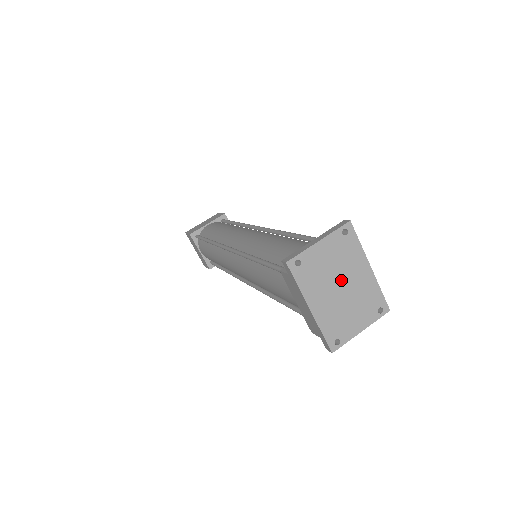
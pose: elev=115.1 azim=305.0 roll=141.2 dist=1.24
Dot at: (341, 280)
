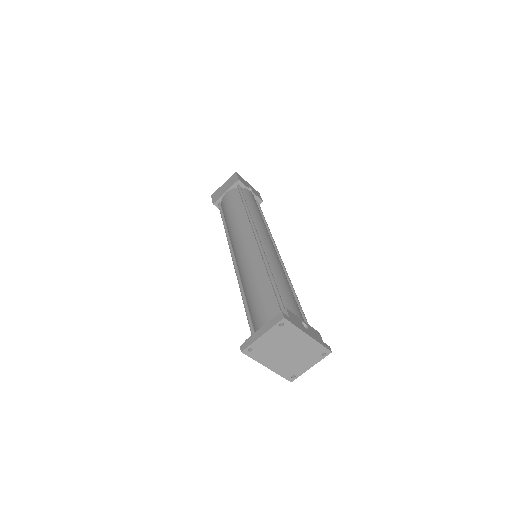
Dot at: (287, 348)
